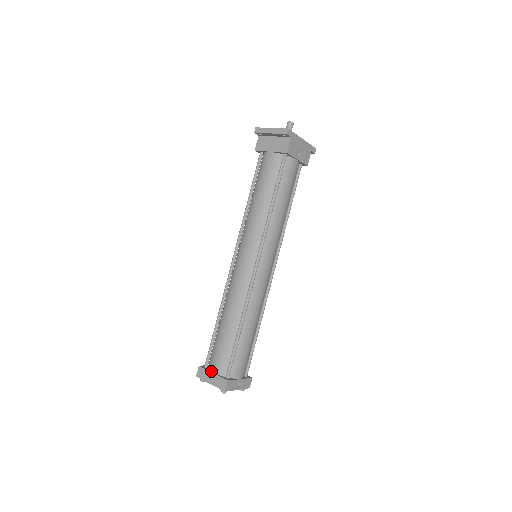
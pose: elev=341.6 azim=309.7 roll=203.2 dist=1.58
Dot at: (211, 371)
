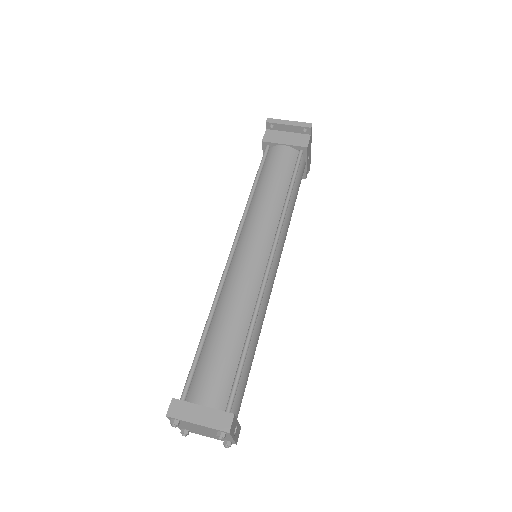
Dot at: (198, 404)
